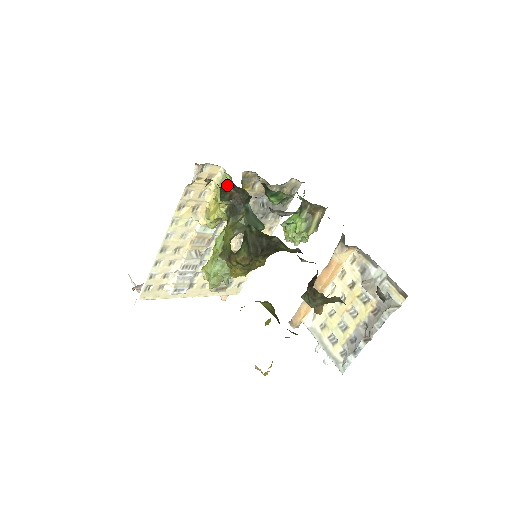
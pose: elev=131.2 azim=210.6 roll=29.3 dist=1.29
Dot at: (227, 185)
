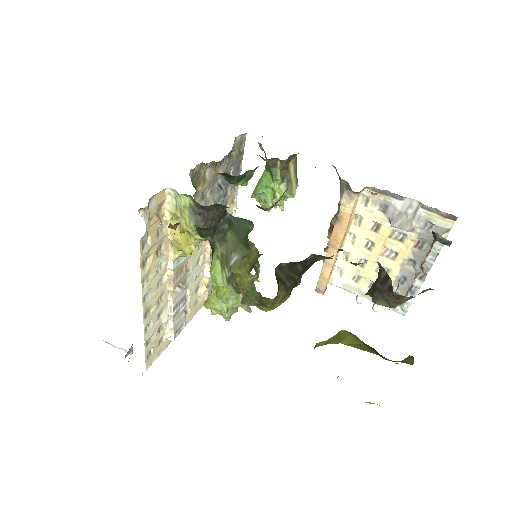
Dot at: (189, 208)
